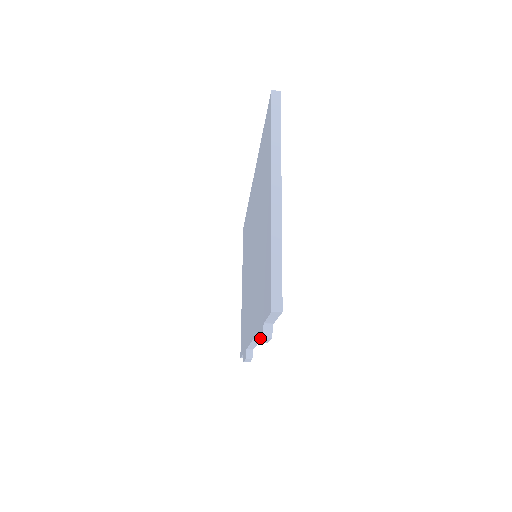
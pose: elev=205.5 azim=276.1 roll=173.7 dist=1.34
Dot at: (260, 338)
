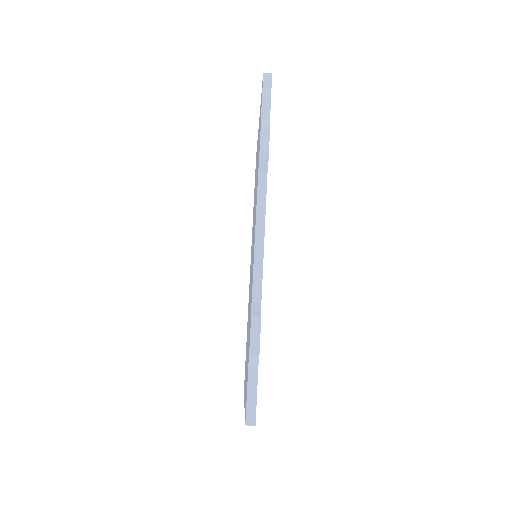
Dot at: (260, 137)
